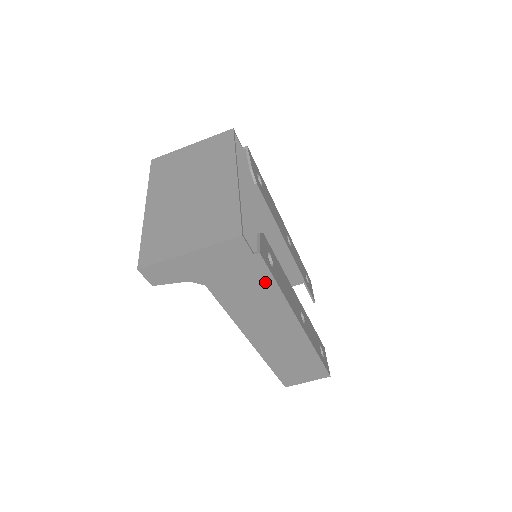
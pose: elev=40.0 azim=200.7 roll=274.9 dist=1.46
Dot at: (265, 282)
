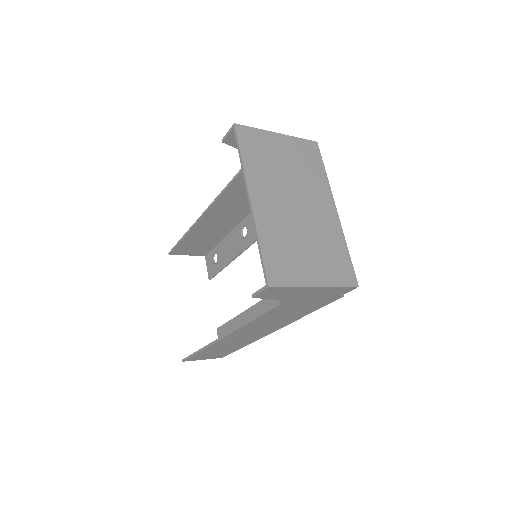
Dot at: (311, 309)
